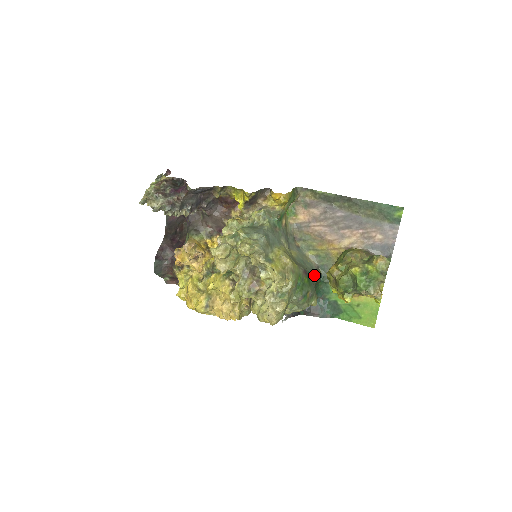
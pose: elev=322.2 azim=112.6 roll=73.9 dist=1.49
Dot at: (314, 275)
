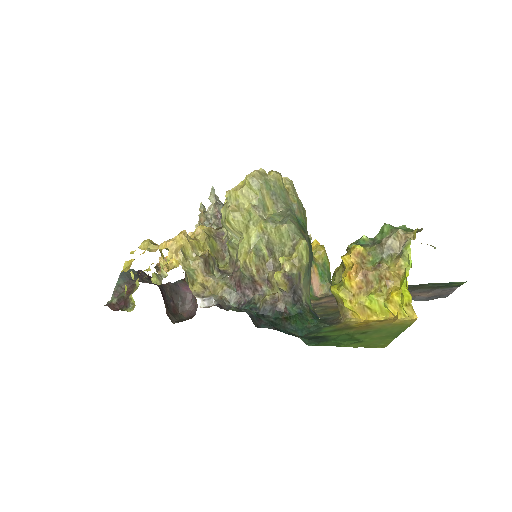
Dot at: (310, 302)
